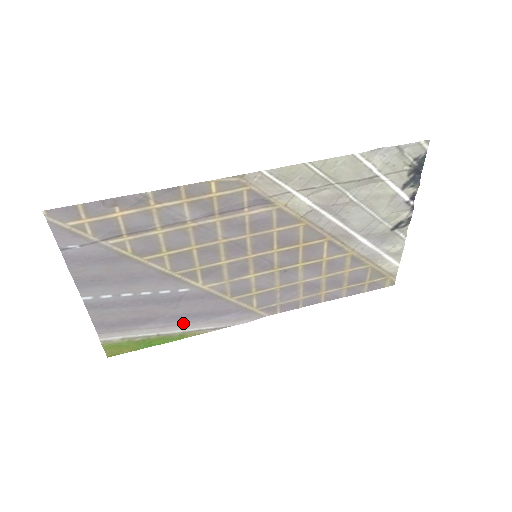
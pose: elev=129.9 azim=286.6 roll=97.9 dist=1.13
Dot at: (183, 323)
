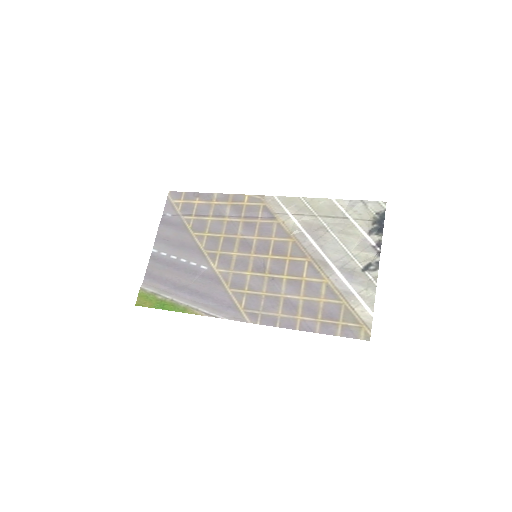
Dot at: (191, 299)
